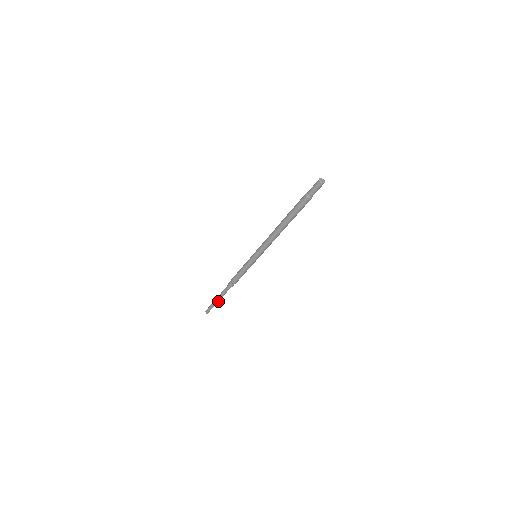
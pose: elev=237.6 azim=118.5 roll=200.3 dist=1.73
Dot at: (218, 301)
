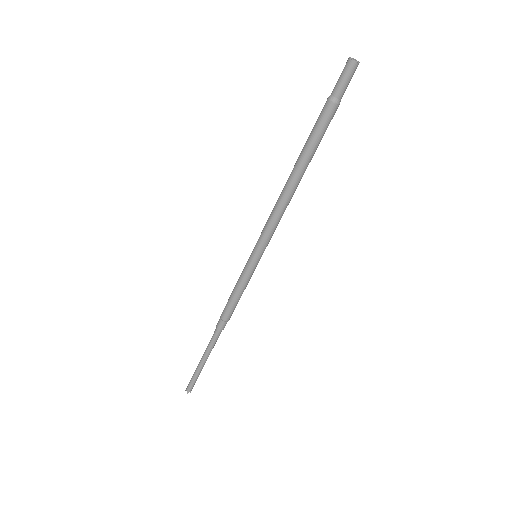
Dot at: (204, 364)
